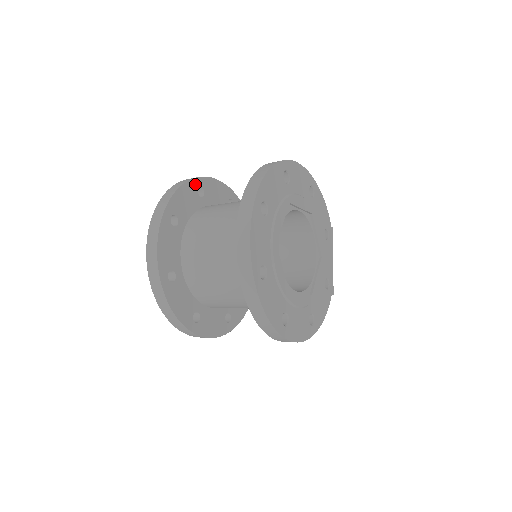
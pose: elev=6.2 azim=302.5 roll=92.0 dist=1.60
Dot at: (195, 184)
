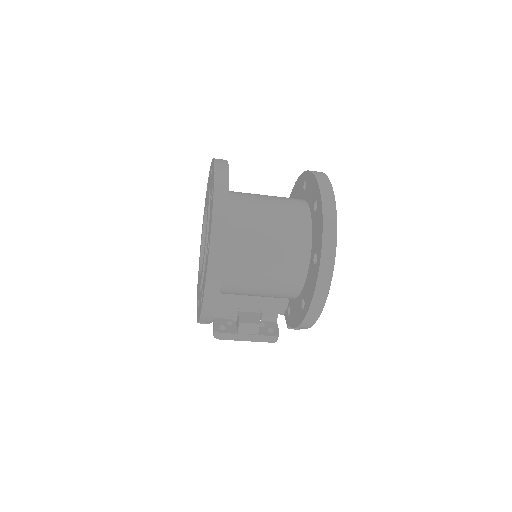
Dot at: occluded
